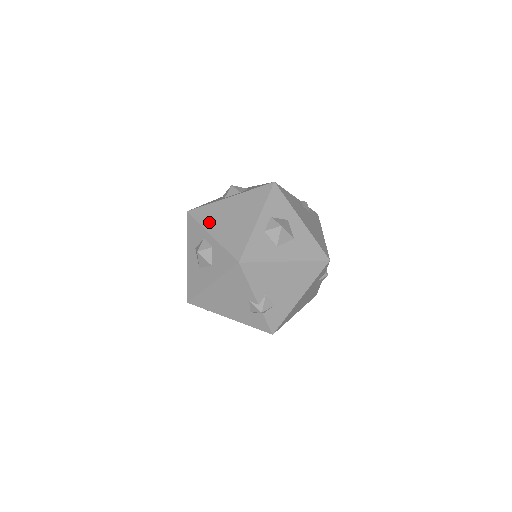
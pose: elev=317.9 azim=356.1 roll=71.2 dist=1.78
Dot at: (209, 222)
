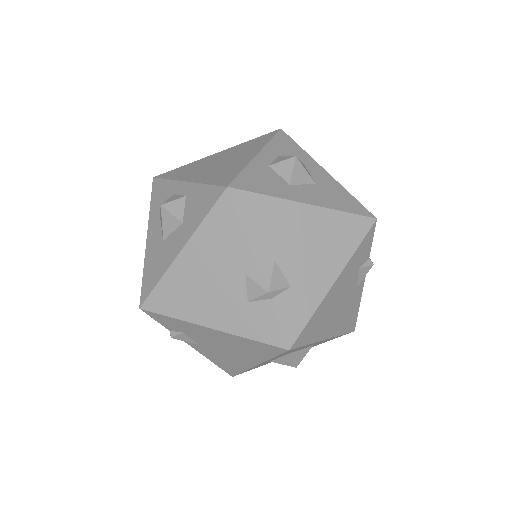
Dot at: (184, 174)
